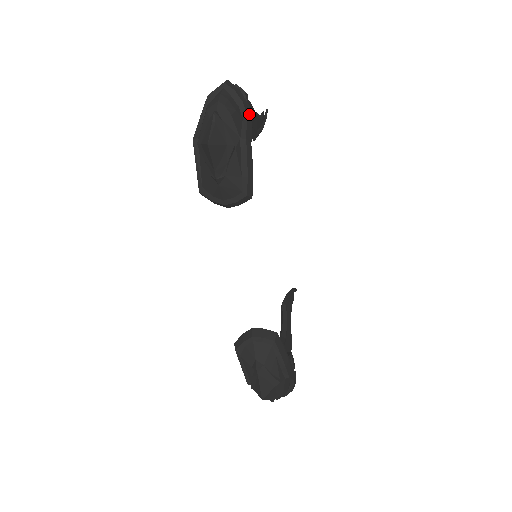
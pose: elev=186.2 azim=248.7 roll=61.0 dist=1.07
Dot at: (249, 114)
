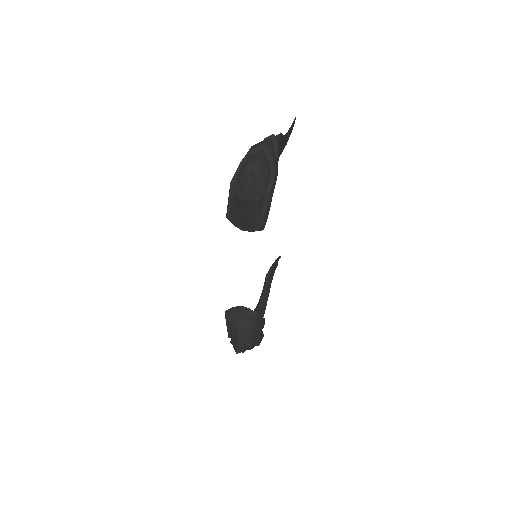
Dot at: (277, 171)
